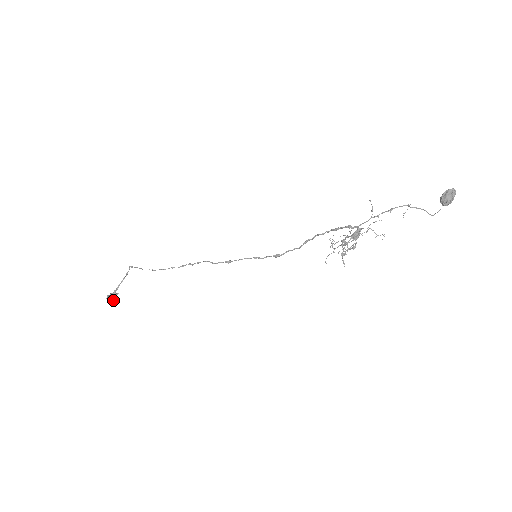
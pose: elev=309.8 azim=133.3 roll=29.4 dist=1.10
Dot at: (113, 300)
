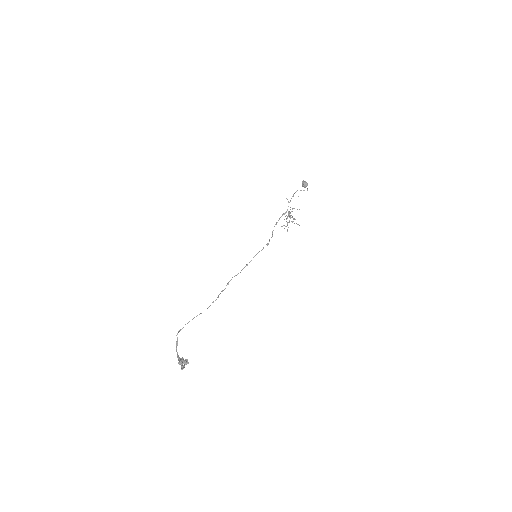
Dot at: (186, 361)
